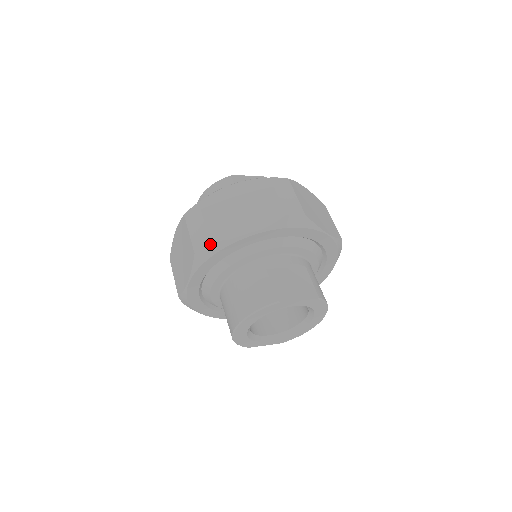
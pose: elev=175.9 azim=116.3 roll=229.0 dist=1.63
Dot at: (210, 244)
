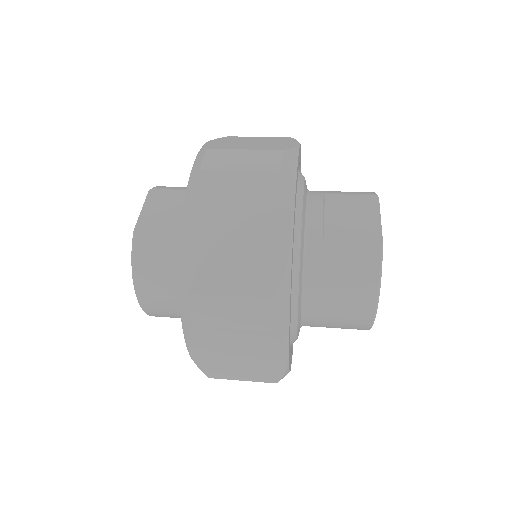
Dot at: (277, 301)
